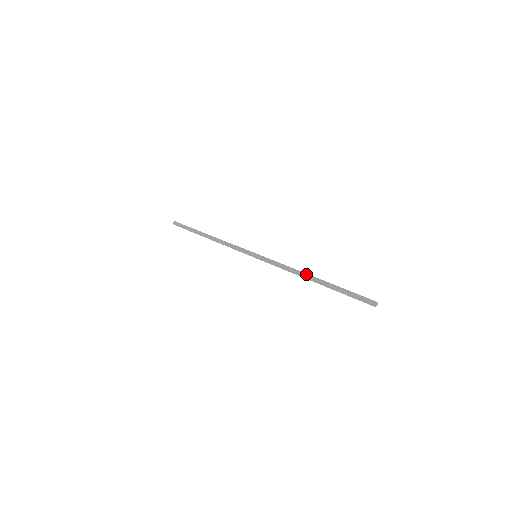
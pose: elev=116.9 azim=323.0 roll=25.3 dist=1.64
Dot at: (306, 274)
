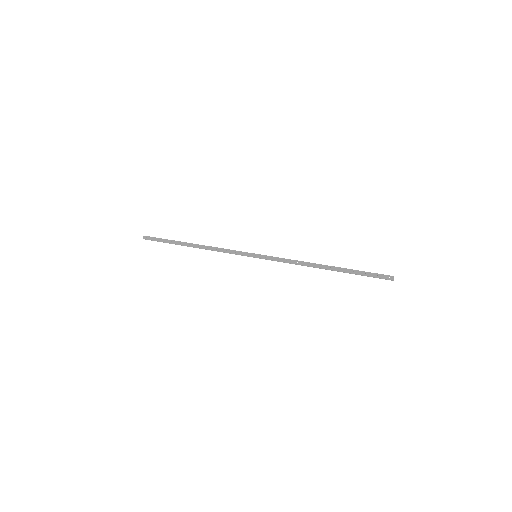
Dot at: (316, 264)
